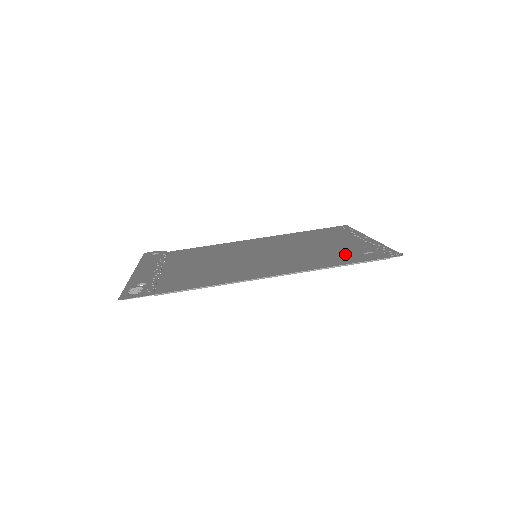
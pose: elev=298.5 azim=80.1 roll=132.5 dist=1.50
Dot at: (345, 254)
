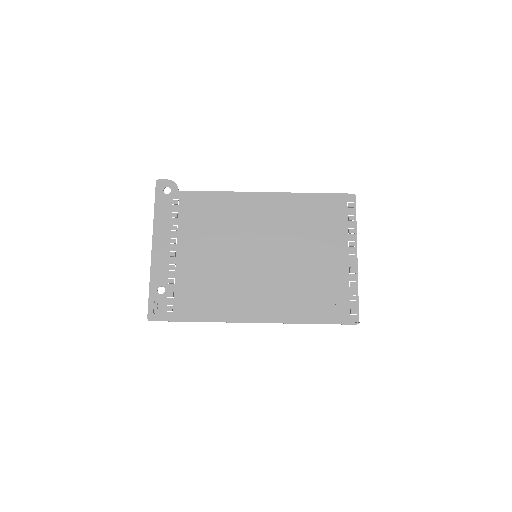
Dot at: (322, 297)
